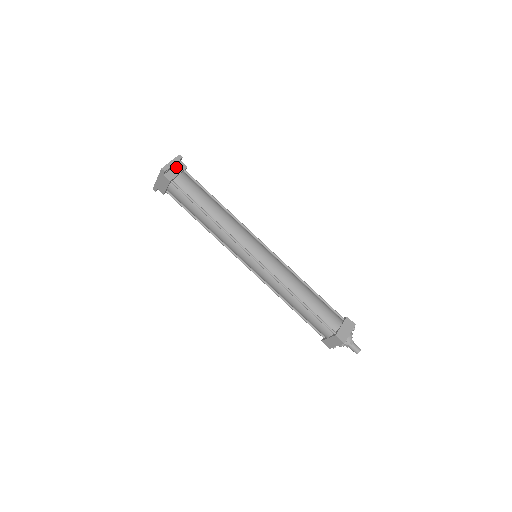
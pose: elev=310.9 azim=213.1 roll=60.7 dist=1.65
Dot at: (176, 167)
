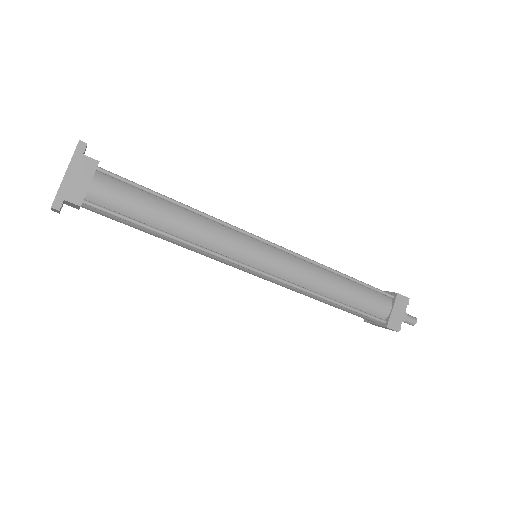
Dot at: occluded
